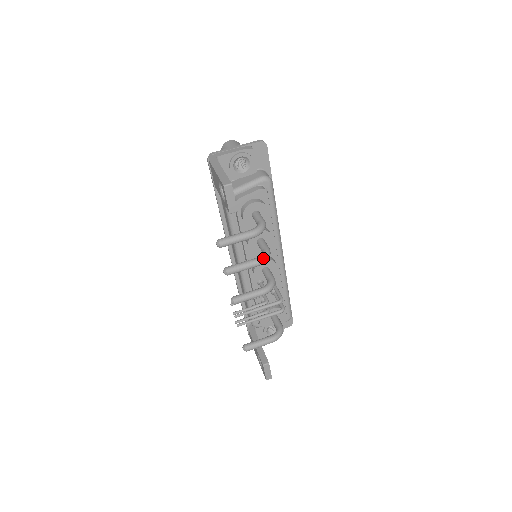
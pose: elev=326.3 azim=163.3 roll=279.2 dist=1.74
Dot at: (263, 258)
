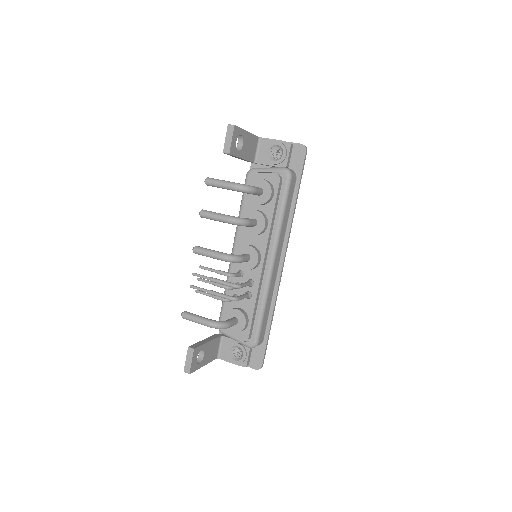
Dot at: (235, 218)
